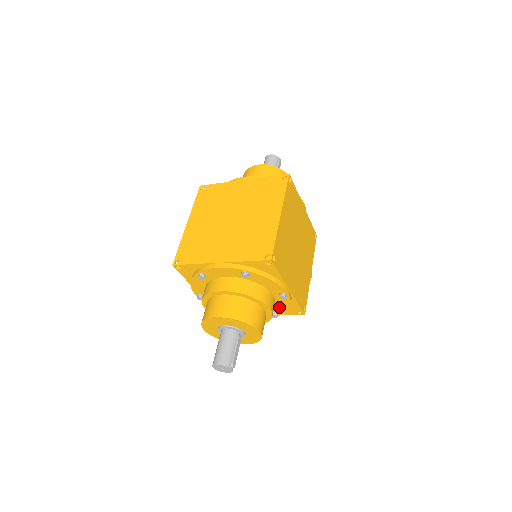
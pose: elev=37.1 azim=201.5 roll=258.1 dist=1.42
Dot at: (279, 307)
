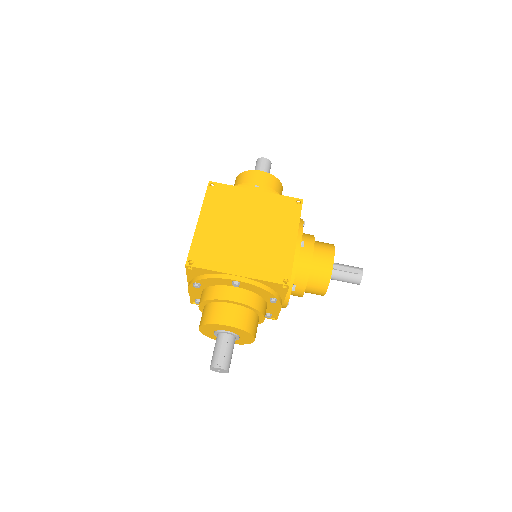
Dot at: (260, 292)
